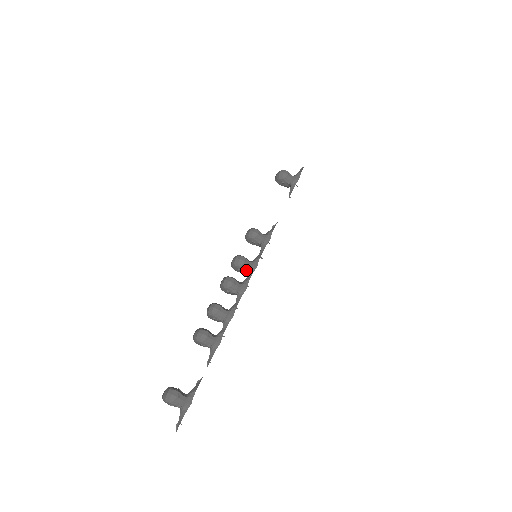
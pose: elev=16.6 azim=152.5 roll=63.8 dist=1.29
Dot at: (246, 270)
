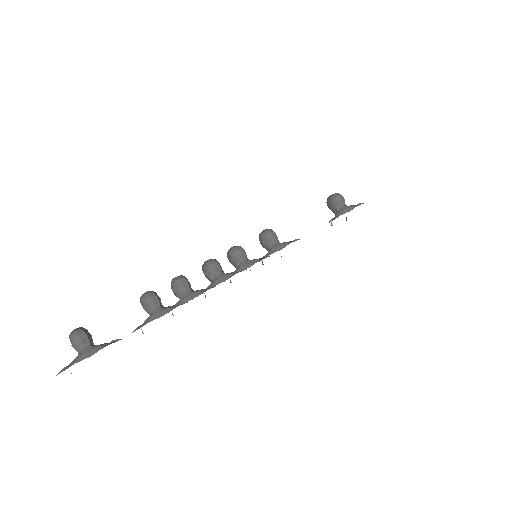
Dot at: (238, 264)
